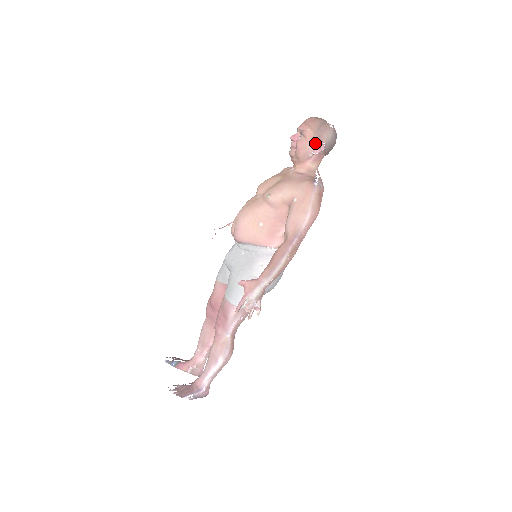
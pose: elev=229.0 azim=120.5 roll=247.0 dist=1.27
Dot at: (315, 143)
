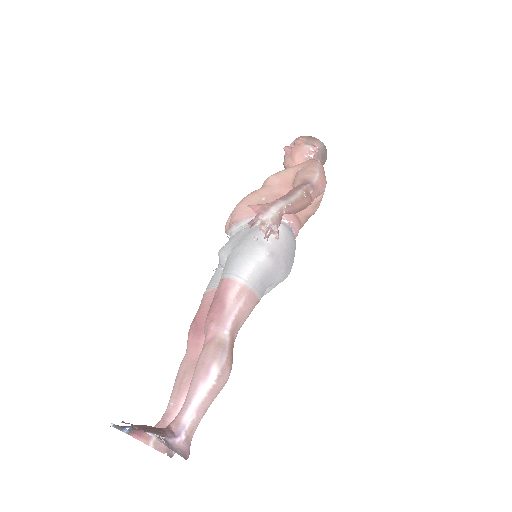
Dot at: (309, 146)
